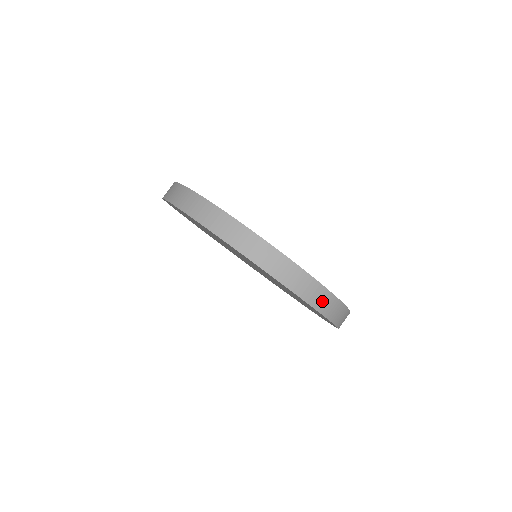
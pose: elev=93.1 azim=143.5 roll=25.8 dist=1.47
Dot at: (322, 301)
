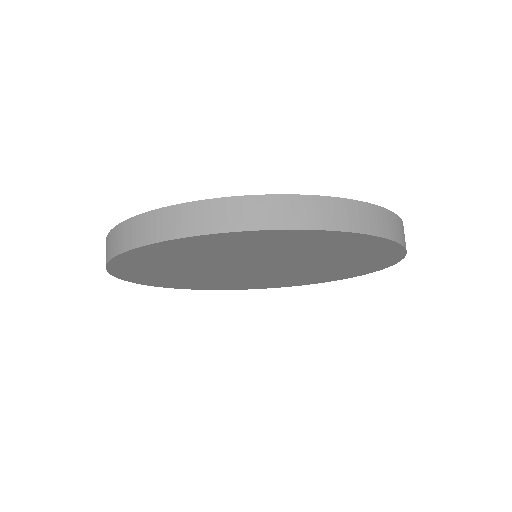
Dot at: (251, 214)
